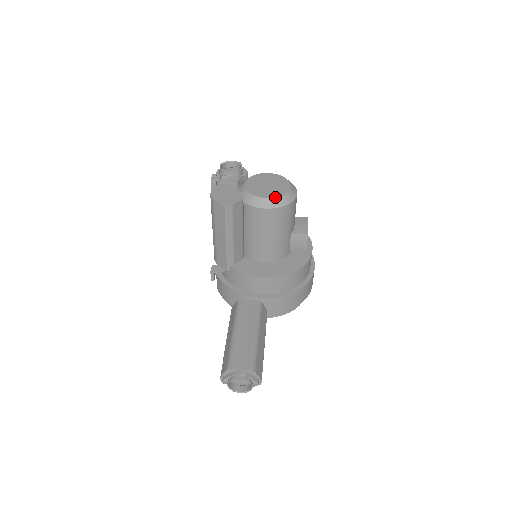
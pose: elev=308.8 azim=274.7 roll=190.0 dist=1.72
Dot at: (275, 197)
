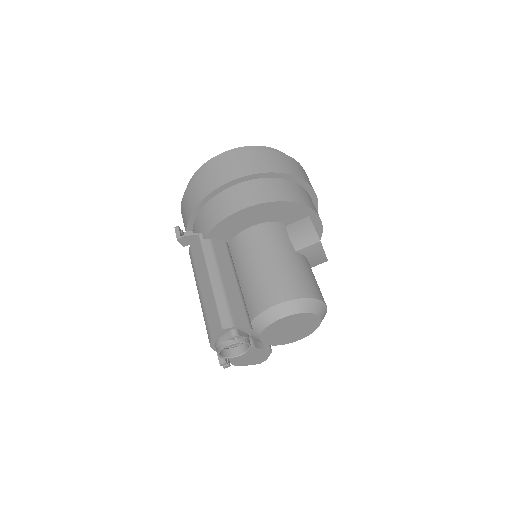
Dot at: occluded
